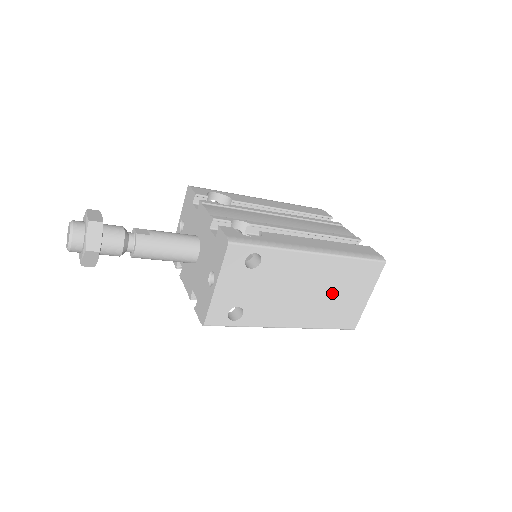
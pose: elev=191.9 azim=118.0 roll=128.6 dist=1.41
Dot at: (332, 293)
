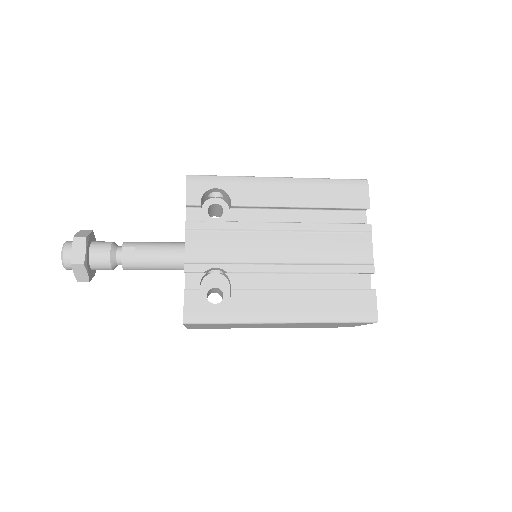
Dot at: (314, 325)
